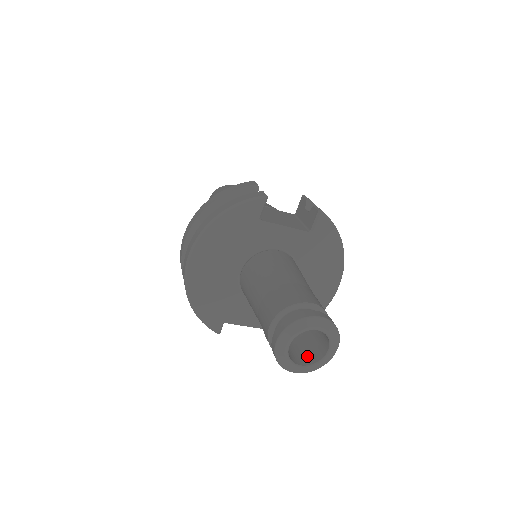
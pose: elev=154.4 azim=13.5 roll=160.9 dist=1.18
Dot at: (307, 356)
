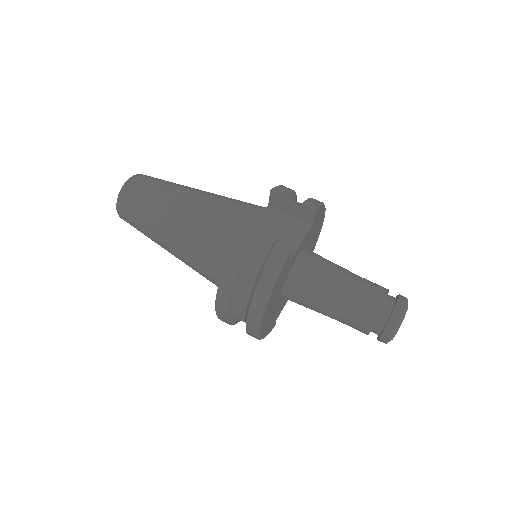
Dot at: occluded
